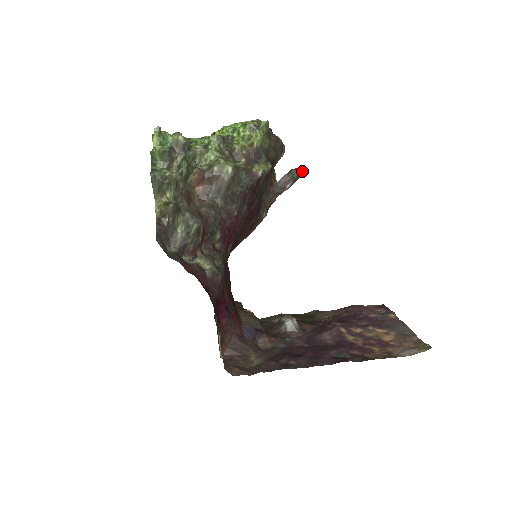
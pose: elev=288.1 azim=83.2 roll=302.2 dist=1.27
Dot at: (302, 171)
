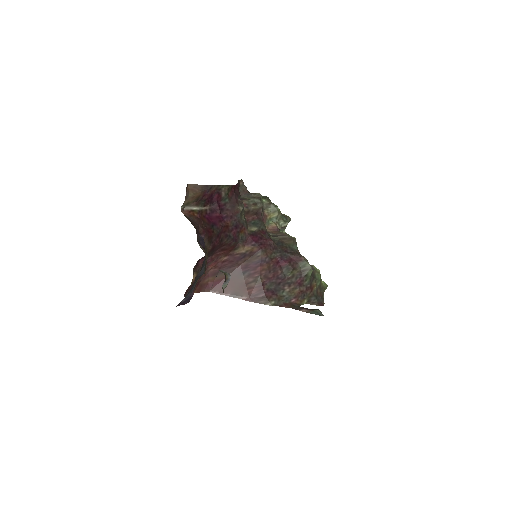
Dot at: (322, 314)
